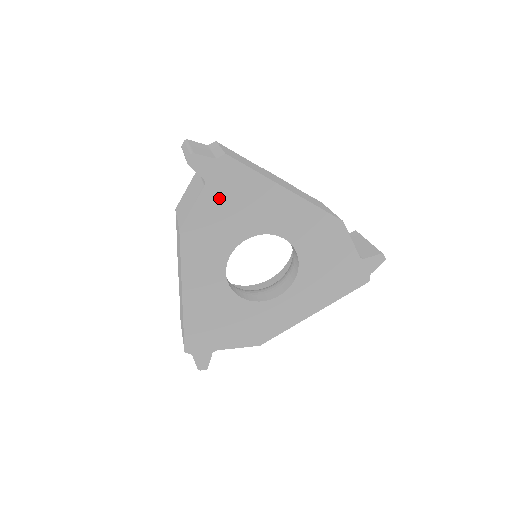
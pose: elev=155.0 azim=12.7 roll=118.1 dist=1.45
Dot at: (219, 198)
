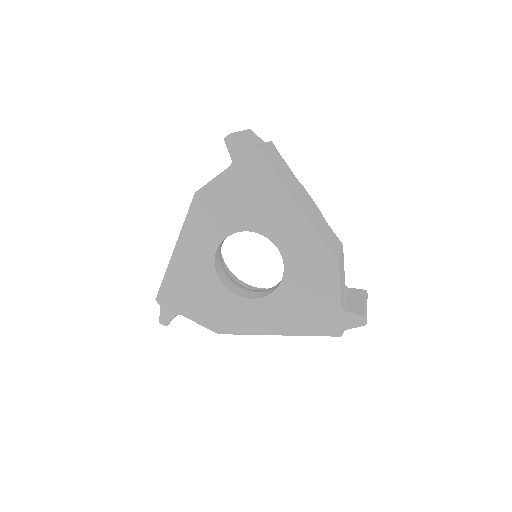
Dot at: (238, 182)
